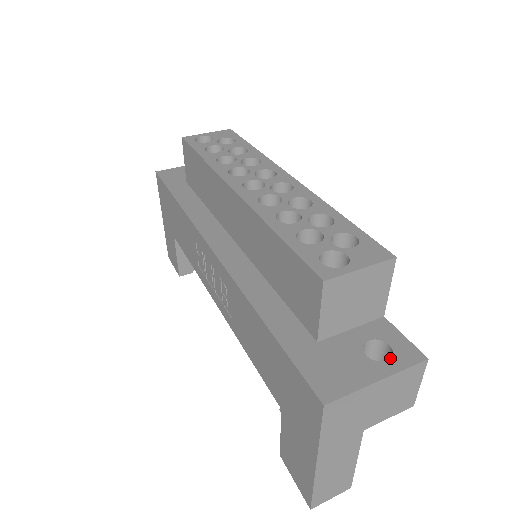
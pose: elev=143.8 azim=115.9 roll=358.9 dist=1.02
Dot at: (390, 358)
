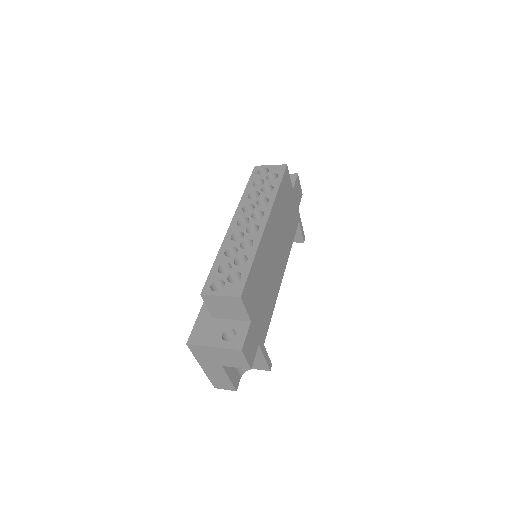
Dot at: (229, 341)
